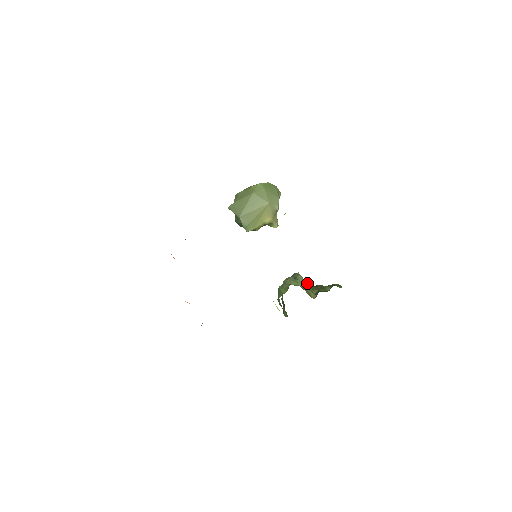
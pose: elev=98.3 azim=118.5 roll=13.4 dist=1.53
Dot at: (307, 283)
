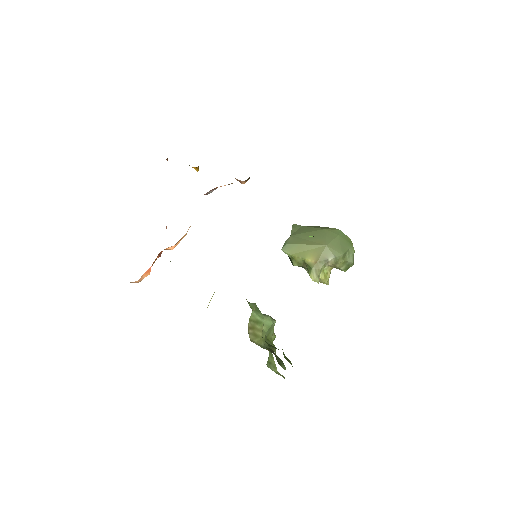
Dot at: occluded
